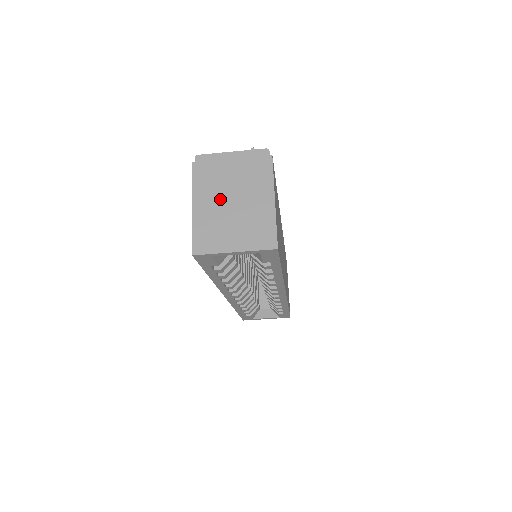
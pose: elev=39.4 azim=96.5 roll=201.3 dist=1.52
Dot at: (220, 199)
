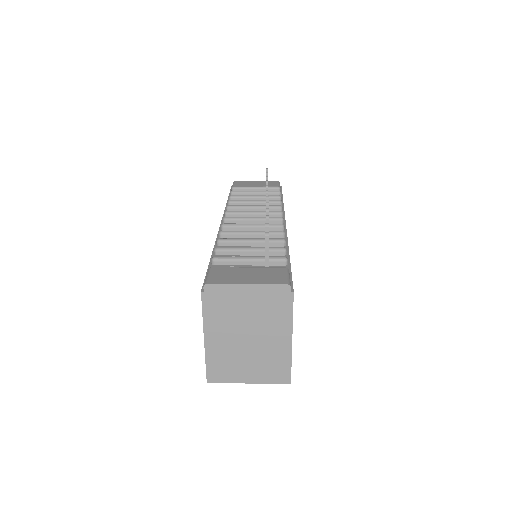
Dot at: (234, 334)
